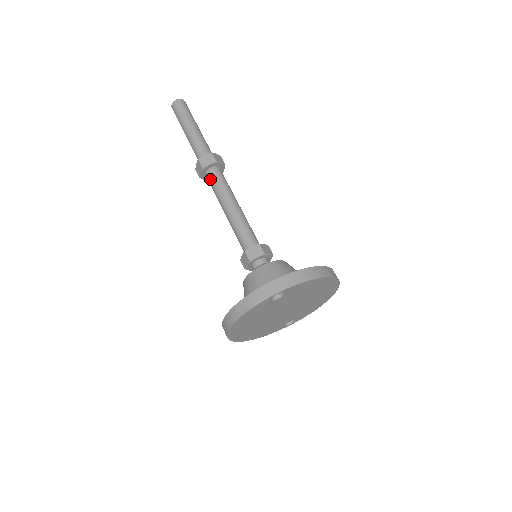
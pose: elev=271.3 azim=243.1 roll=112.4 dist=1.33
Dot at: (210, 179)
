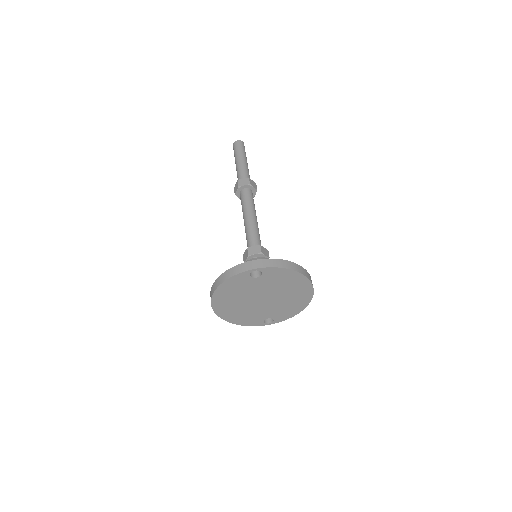
Dot at: (242, 196)
